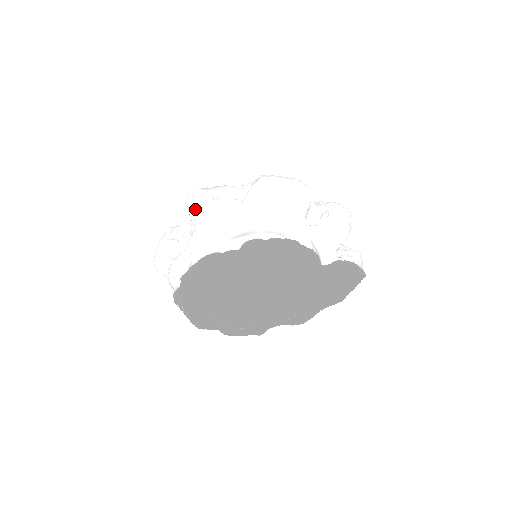
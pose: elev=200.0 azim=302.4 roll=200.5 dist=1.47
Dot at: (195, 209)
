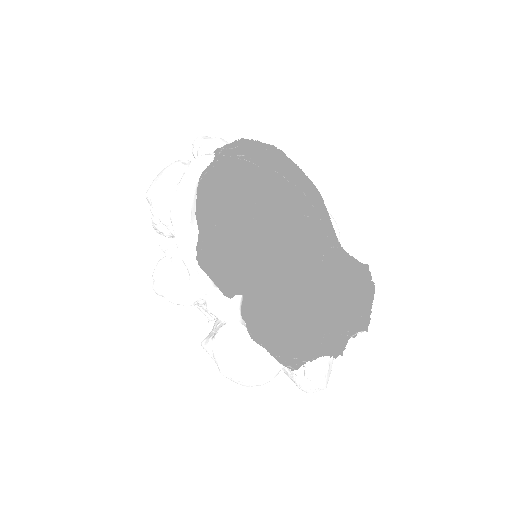
Dot at: (209, 139)
